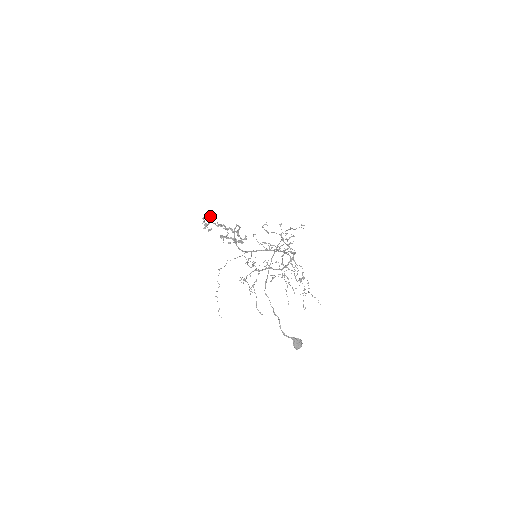
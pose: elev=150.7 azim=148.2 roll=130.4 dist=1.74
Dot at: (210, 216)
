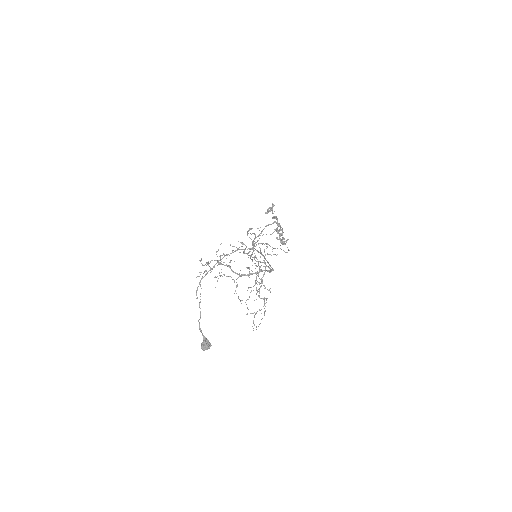
Dot at: occluded
